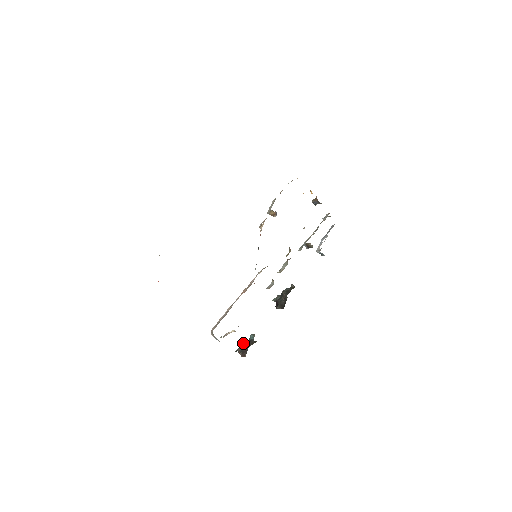
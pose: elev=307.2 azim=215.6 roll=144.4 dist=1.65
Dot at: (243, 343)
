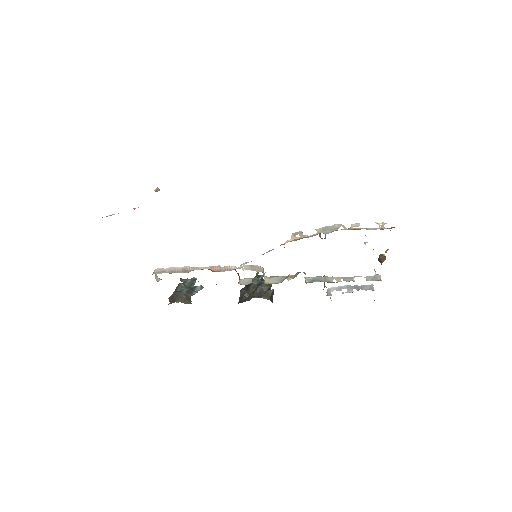
Dot at: (191, 281)
